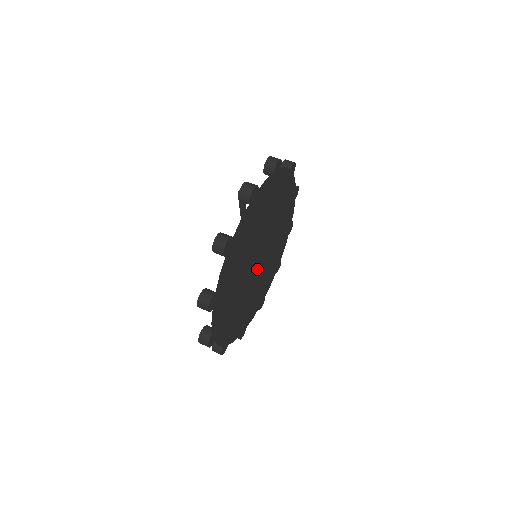
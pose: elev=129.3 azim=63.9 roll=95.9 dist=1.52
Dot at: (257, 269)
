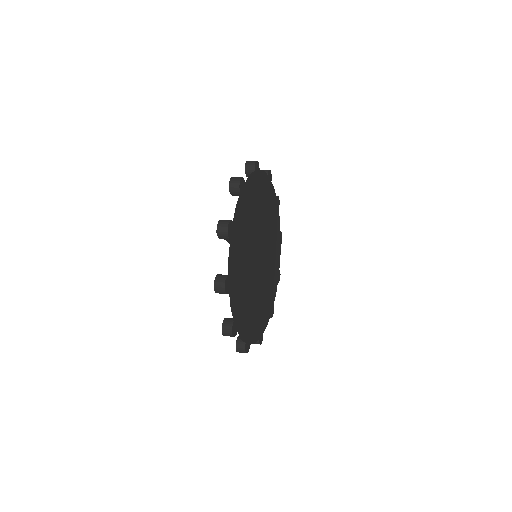
Dot at: (262, 264)
